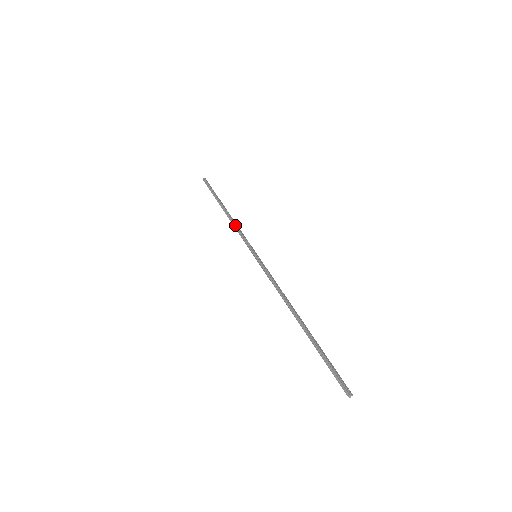
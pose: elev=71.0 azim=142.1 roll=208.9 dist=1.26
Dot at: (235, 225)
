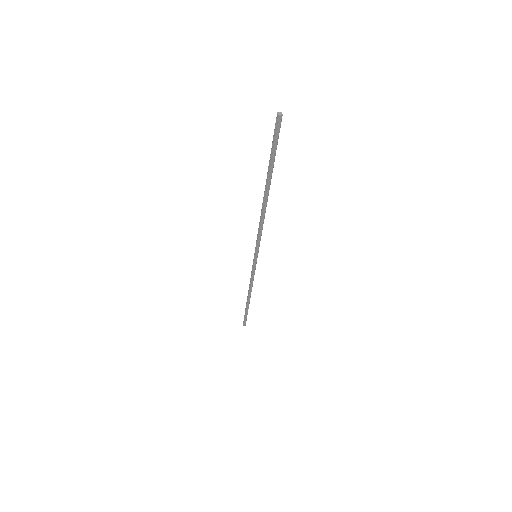
Dot at: occluded
